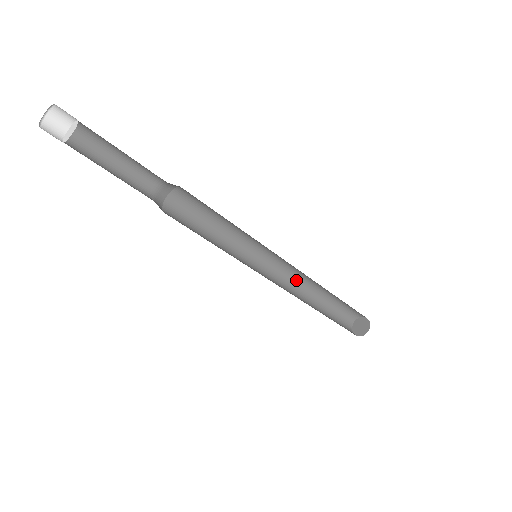
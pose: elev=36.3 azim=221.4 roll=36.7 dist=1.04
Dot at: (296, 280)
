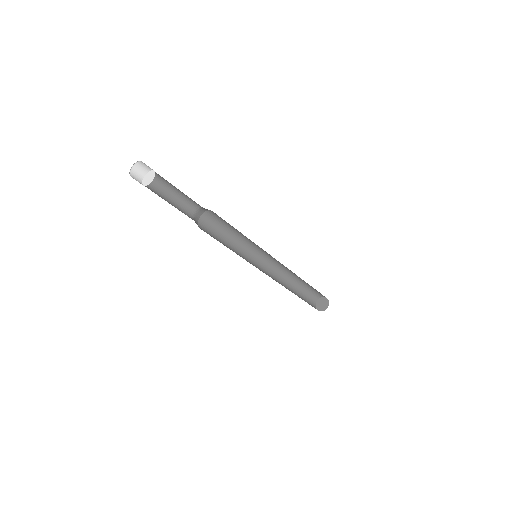
Dot at: (277, 276)
